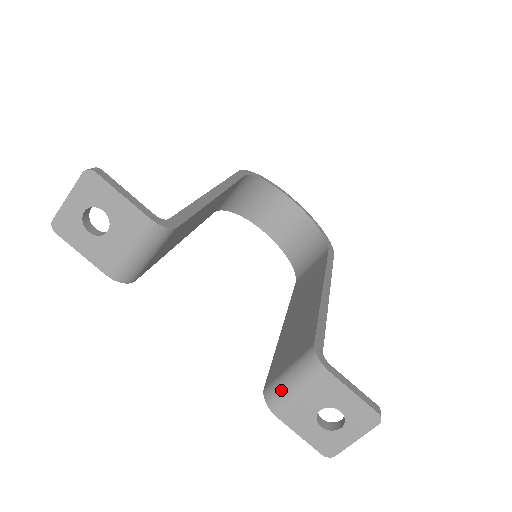
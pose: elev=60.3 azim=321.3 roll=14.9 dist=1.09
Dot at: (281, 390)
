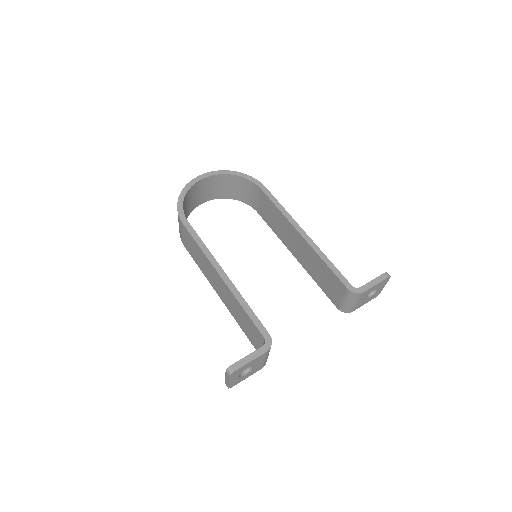
Dot at: (348, 307)
